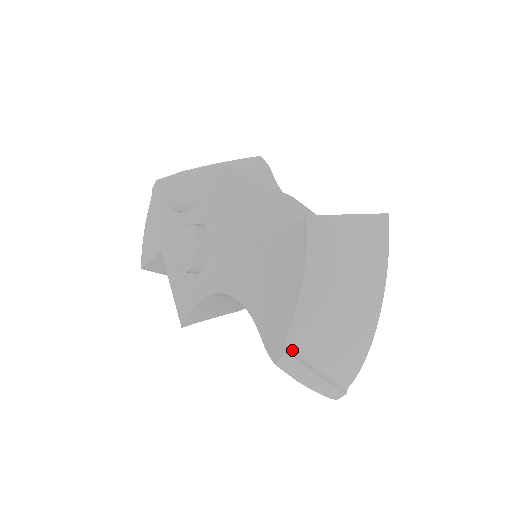
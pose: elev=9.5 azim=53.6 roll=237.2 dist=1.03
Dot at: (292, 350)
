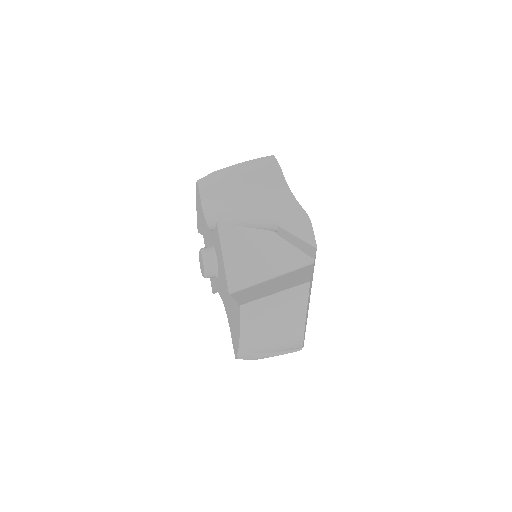
Dot at: (243, 355)
